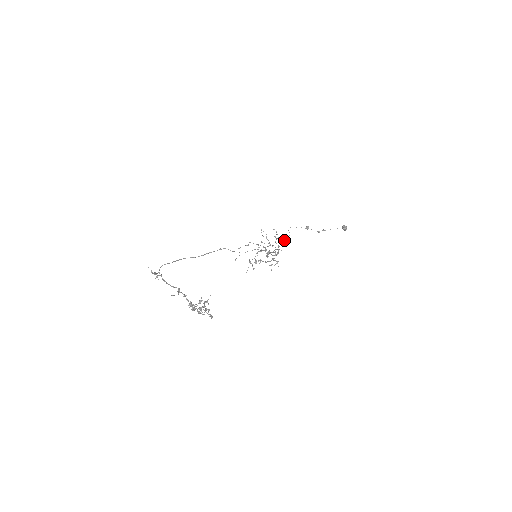
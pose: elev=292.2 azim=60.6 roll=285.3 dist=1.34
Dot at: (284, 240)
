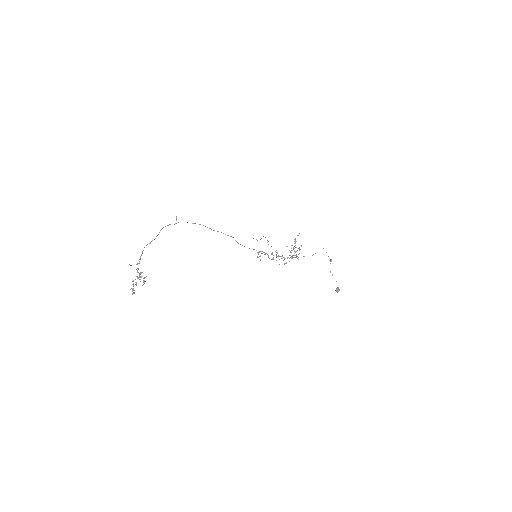
Dot at: occluded
